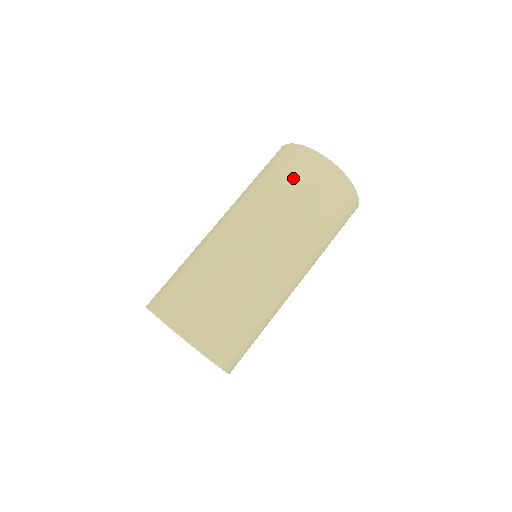
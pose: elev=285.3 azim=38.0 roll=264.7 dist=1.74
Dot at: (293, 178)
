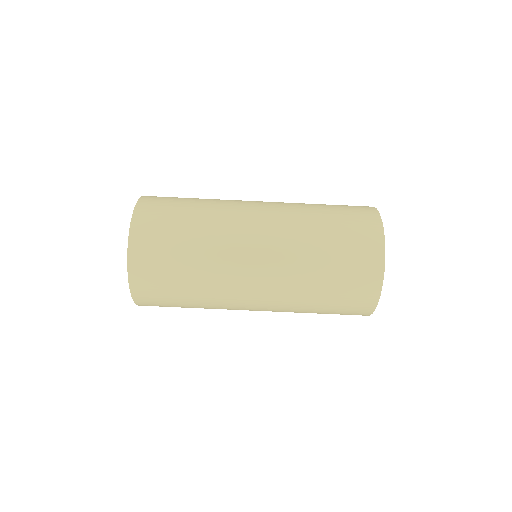
Dot at: (338, 294)
